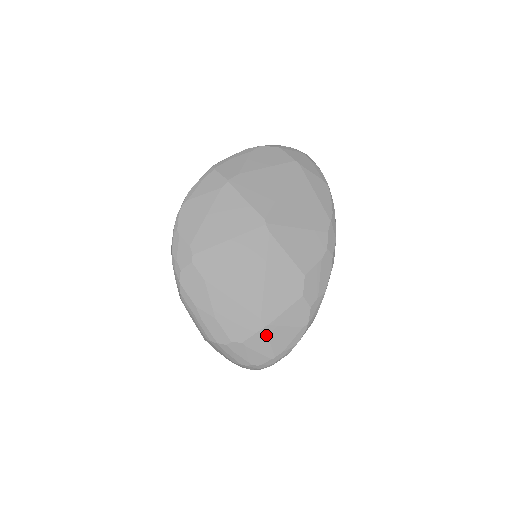
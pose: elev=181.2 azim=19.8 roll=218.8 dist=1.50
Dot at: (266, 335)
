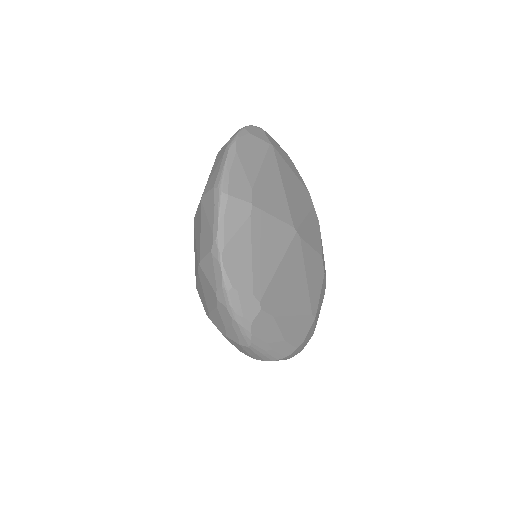
Dot at: (314, 323)
